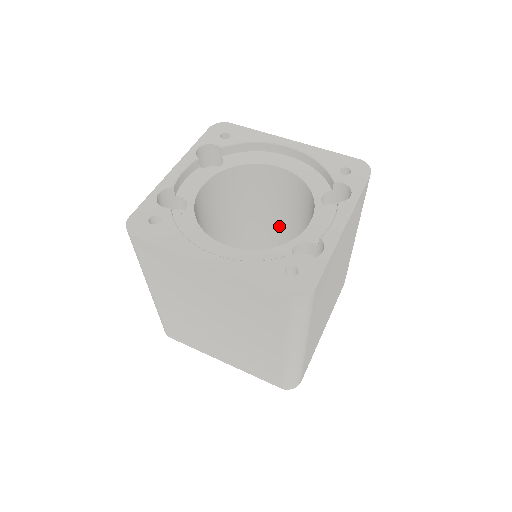
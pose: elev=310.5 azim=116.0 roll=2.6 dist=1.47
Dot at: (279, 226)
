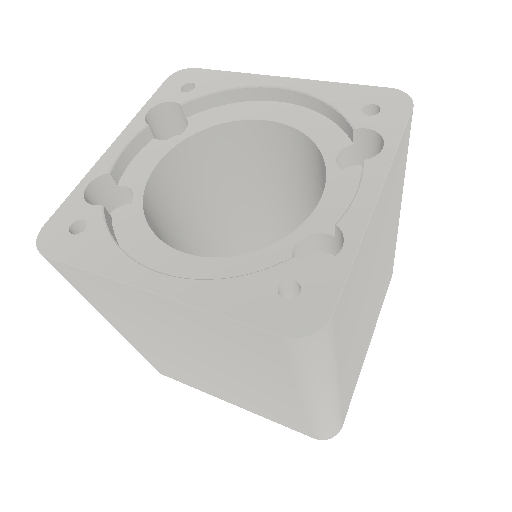
Dot at: (288, 208)
